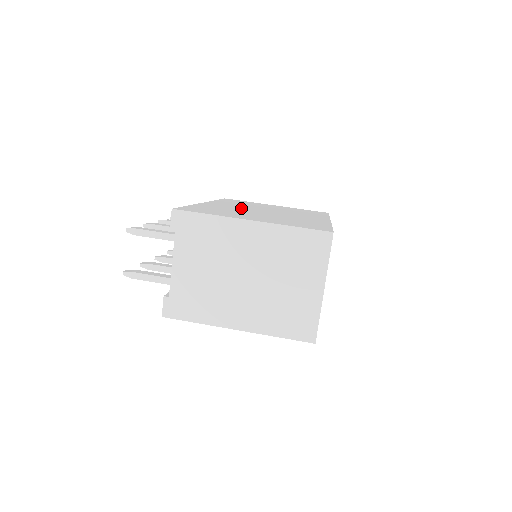
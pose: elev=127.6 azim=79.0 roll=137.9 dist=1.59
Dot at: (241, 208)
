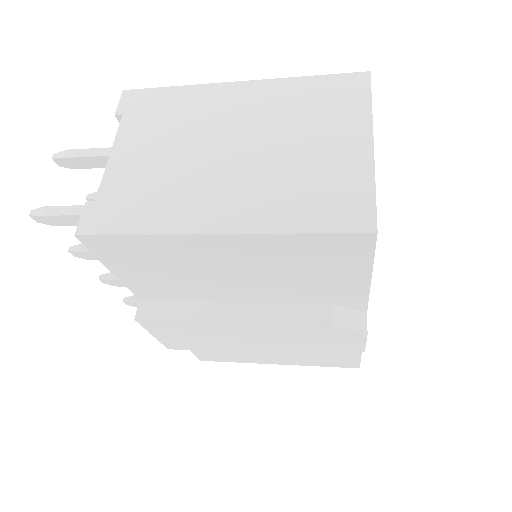
Dot at: occluded
